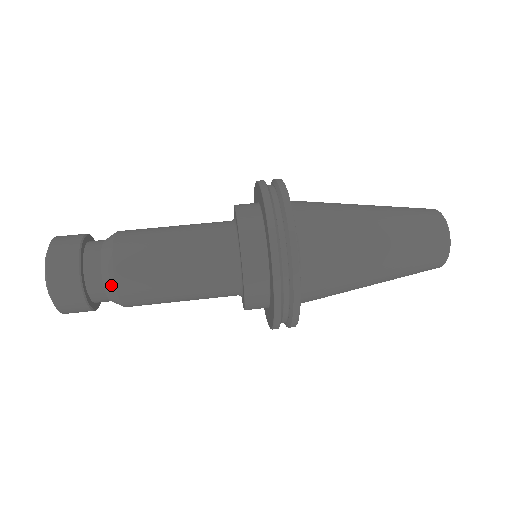
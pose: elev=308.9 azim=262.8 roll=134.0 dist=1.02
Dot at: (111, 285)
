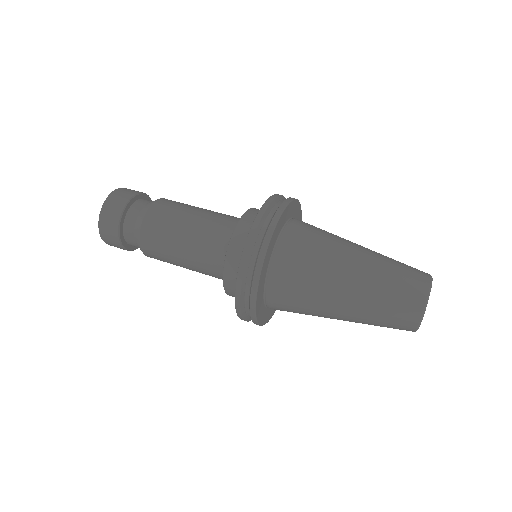
Dot at: (143, 214)
